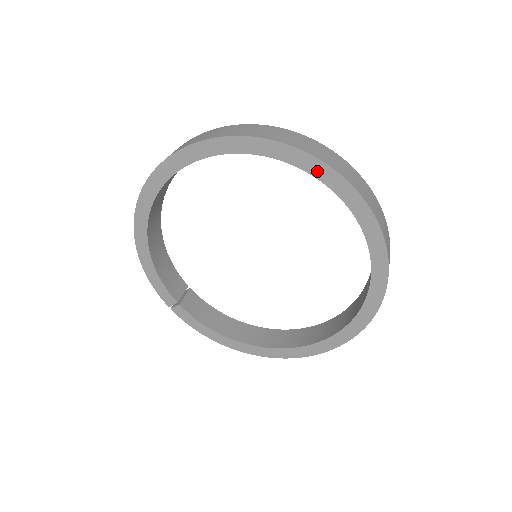
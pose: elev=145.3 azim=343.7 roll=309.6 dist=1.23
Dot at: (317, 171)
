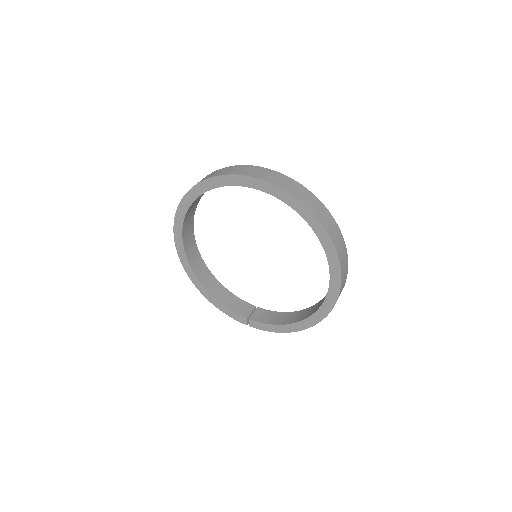
Dot at: (223, 182)
